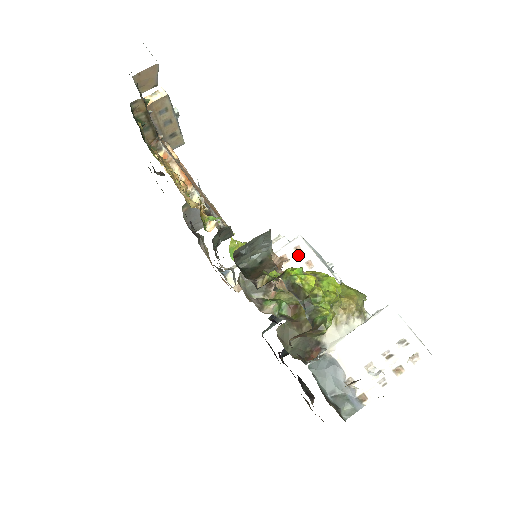
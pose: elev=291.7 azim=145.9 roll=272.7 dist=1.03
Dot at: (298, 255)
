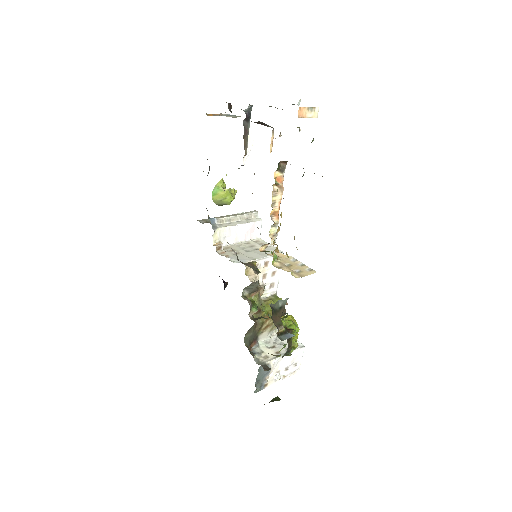
Dot at: occluded
